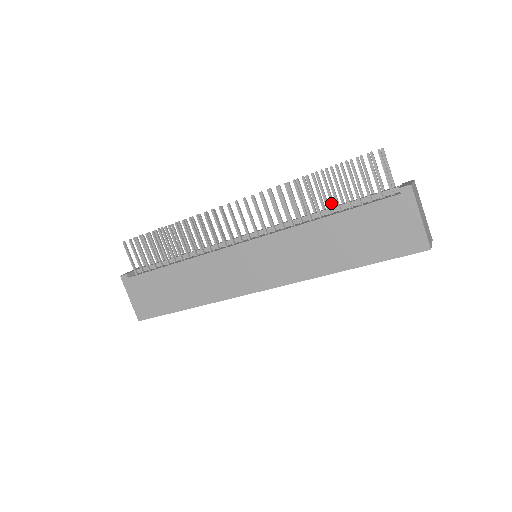
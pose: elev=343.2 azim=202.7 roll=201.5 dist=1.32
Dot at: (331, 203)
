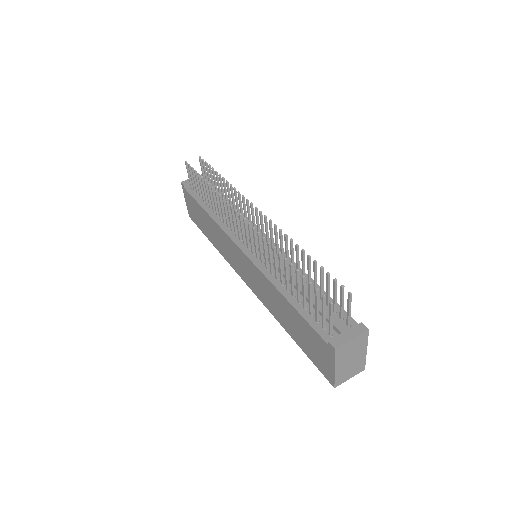
Dot at: (308, 281)
